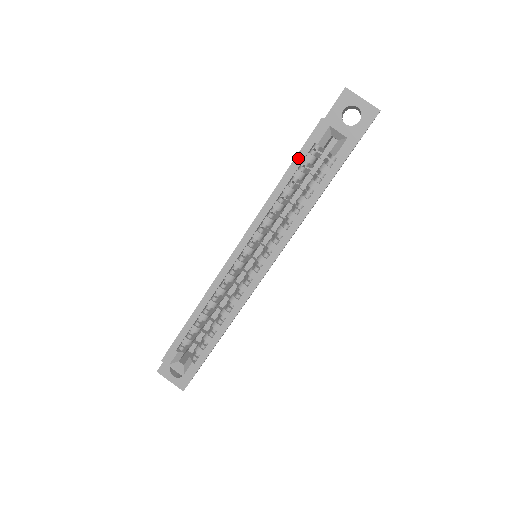
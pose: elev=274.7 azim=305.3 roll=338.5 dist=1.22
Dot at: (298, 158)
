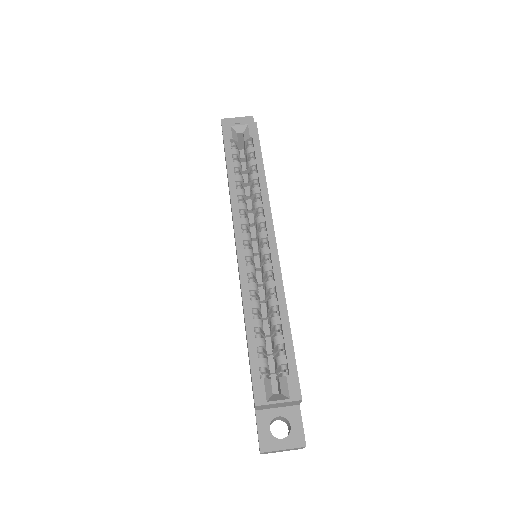
Dot at: (227, 154)
